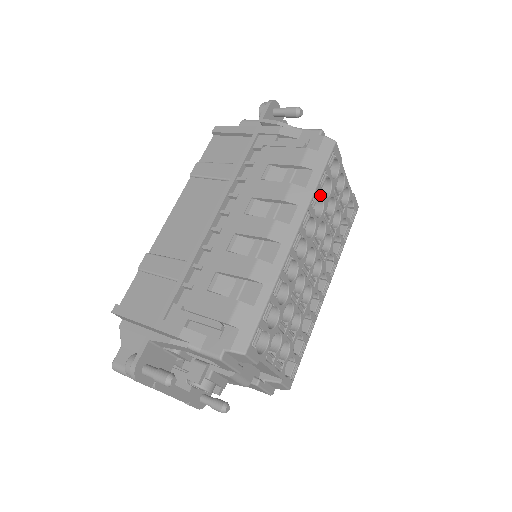
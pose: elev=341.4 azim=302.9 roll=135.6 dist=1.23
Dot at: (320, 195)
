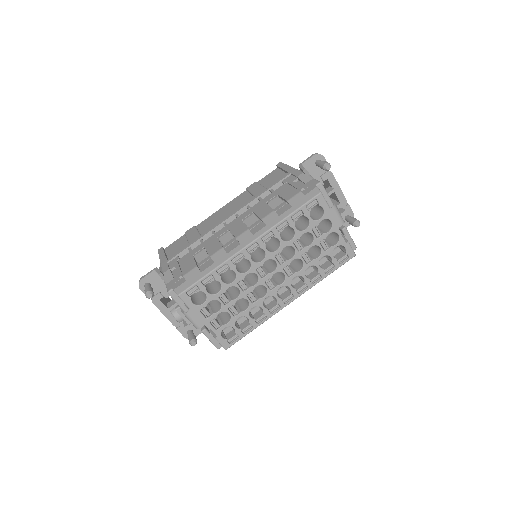
Dot at: (290, 226)
